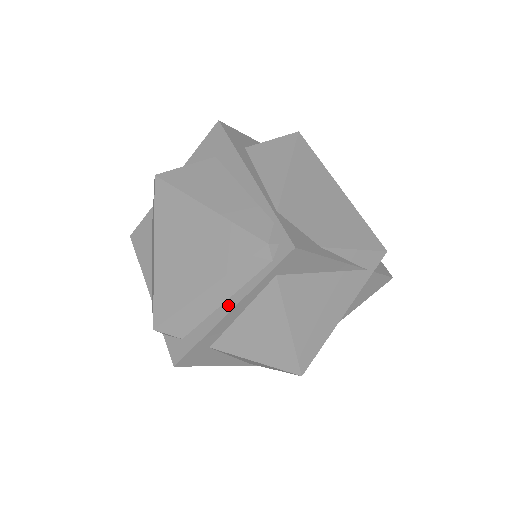
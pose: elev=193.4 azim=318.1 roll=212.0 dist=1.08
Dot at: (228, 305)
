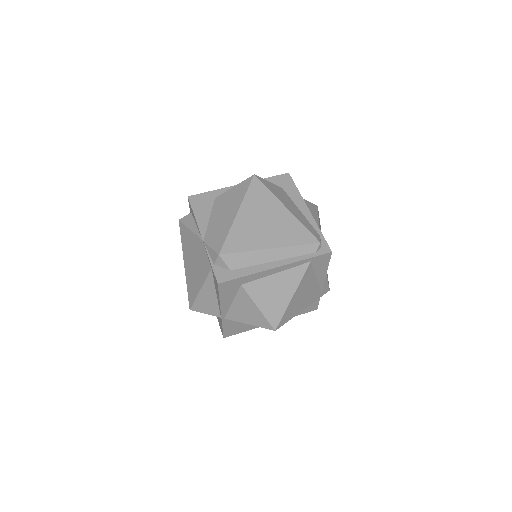
Dot at: (277, 263)
